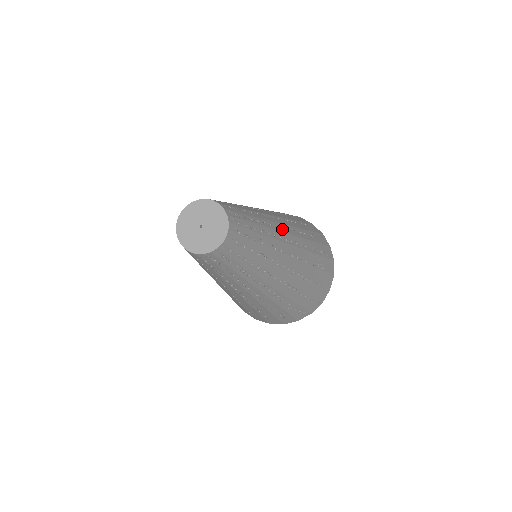
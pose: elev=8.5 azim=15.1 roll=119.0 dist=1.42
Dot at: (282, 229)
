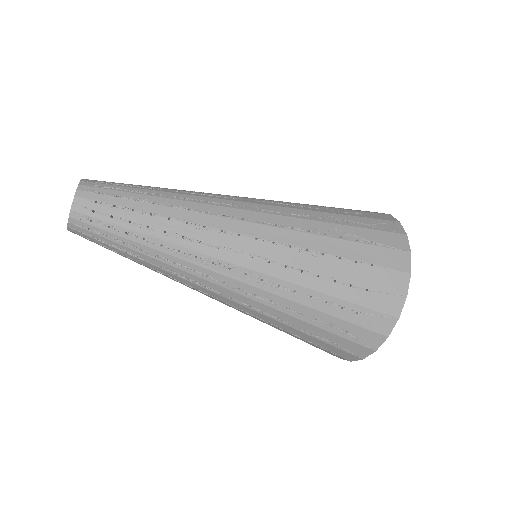
Dot at: (223, 198)
